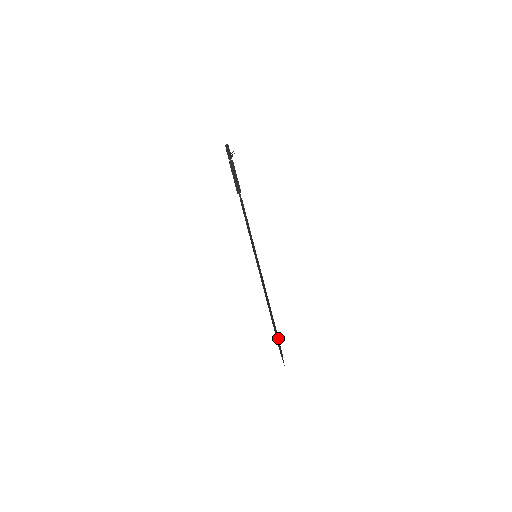
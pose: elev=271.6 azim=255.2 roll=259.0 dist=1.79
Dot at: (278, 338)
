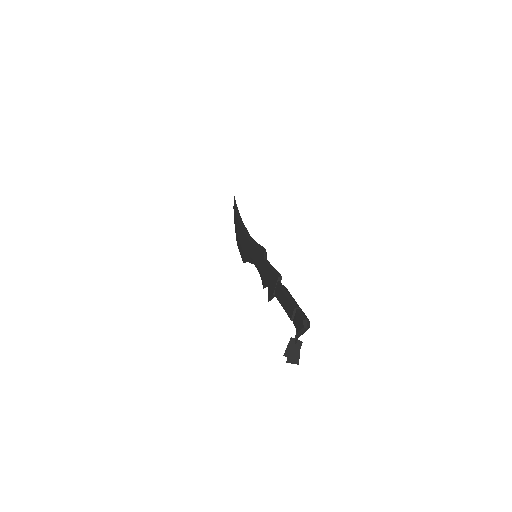
Dot at: occluded
